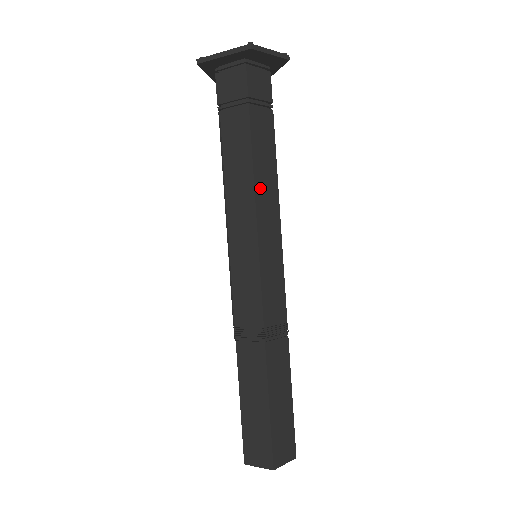
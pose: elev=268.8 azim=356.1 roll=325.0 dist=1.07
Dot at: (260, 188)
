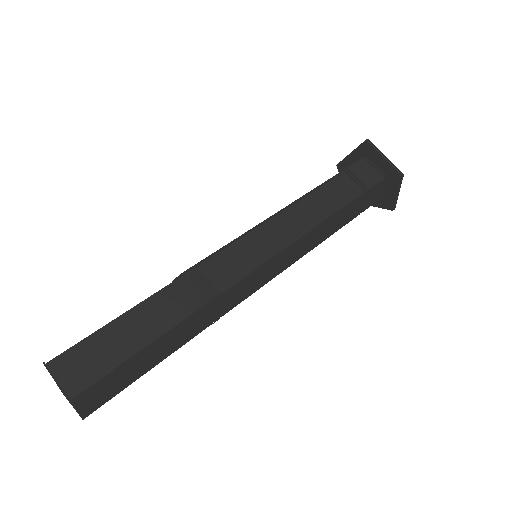
Dot at: (318, 230)
